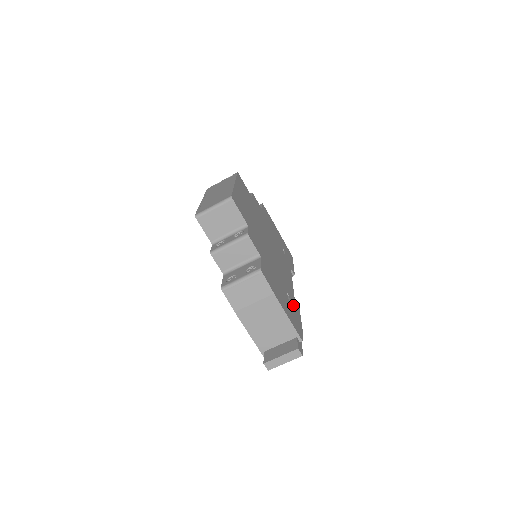
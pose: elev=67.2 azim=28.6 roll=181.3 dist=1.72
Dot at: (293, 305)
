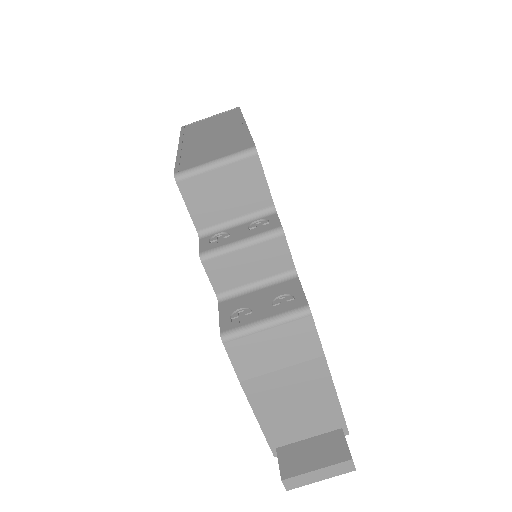
Dot at: occluded
